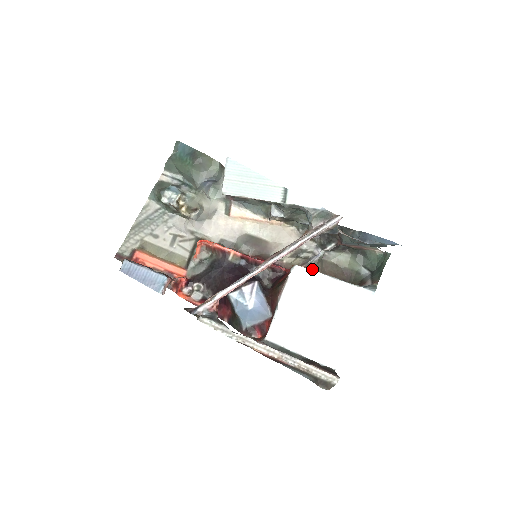
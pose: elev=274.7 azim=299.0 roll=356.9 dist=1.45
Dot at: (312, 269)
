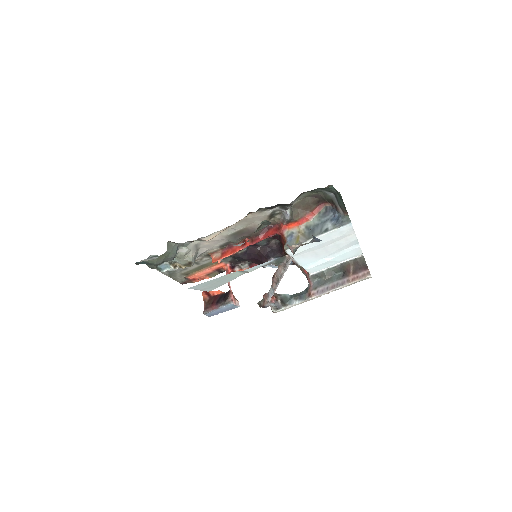
Dot at: (293, 221)
